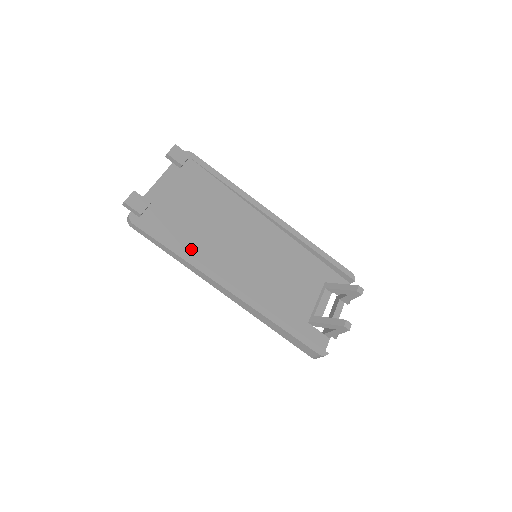
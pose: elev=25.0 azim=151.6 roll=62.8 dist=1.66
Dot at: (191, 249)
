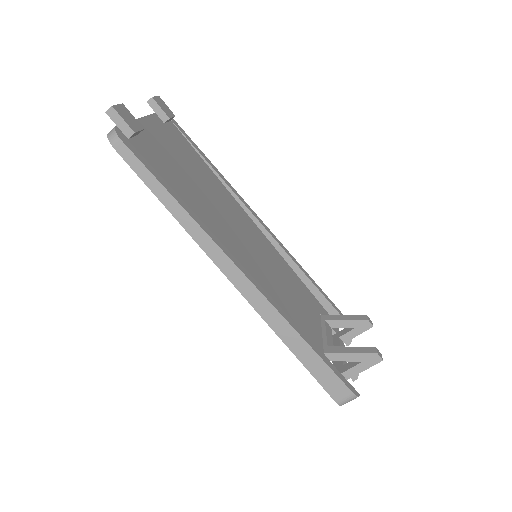
Dot at: (193, 210)
